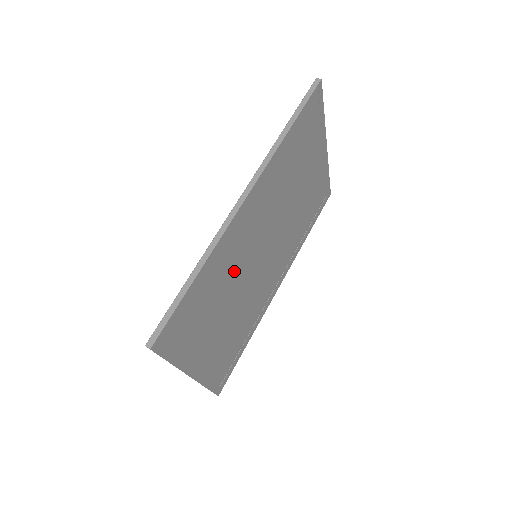
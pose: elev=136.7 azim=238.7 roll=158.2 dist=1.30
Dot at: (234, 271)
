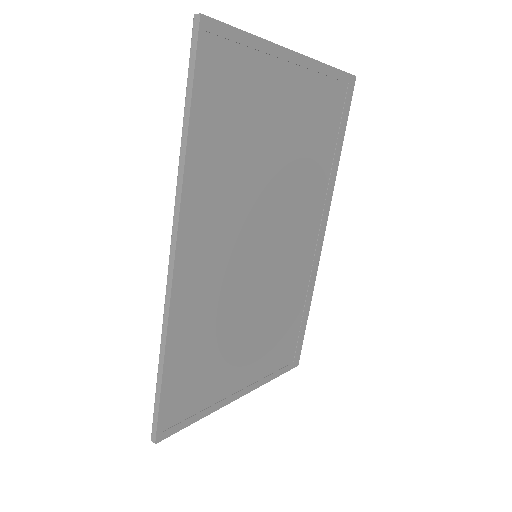
Dot at: (224, 306)
